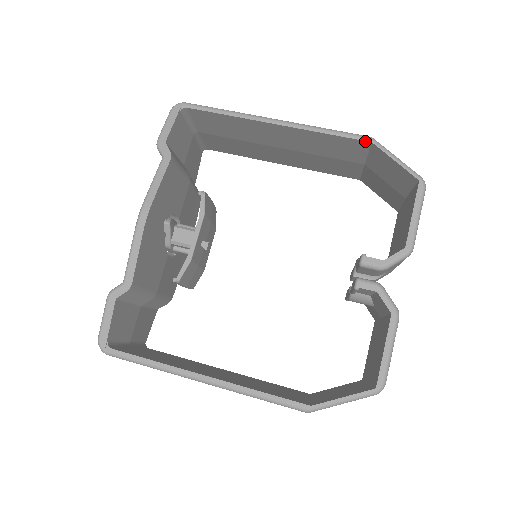
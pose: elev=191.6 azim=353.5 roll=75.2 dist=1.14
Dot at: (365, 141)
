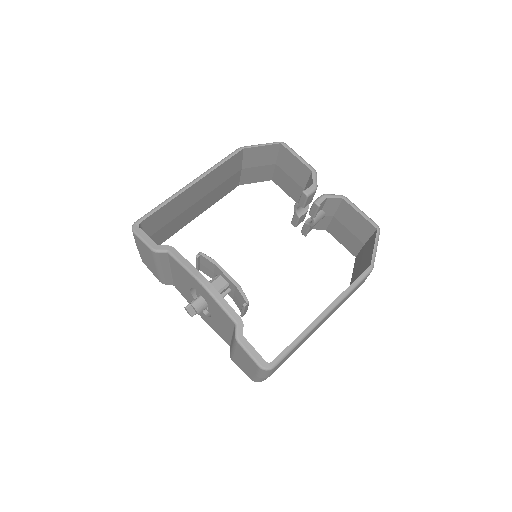
Dot at: (240, 151)
